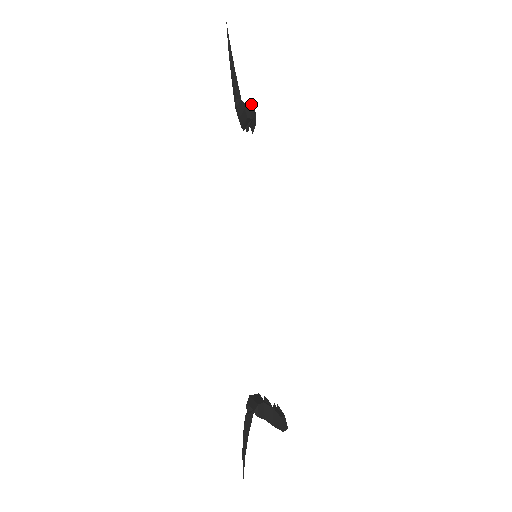
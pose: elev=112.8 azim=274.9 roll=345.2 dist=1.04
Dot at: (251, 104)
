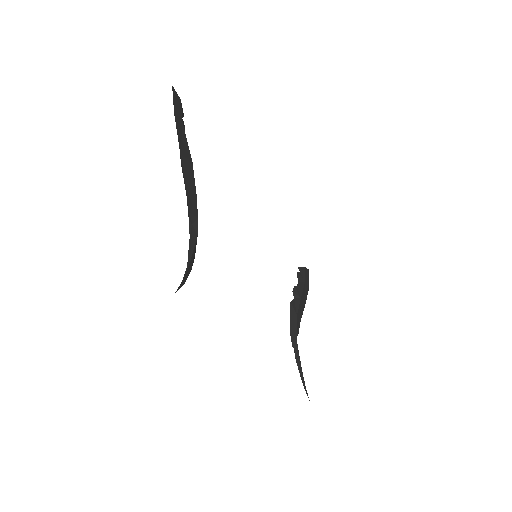
Dot at: occluded
